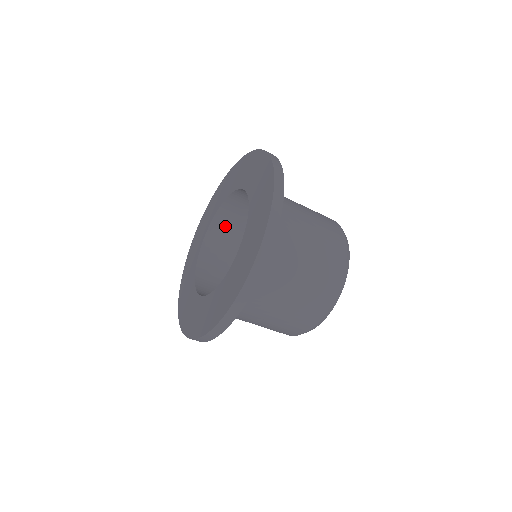
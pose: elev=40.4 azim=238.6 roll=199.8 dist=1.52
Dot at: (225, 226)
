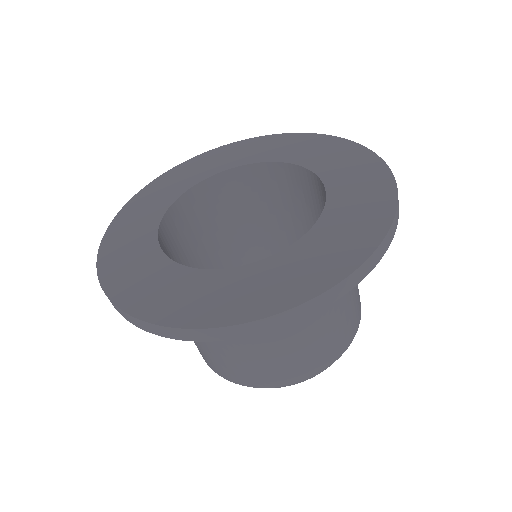
Dot at: (181, 221)
